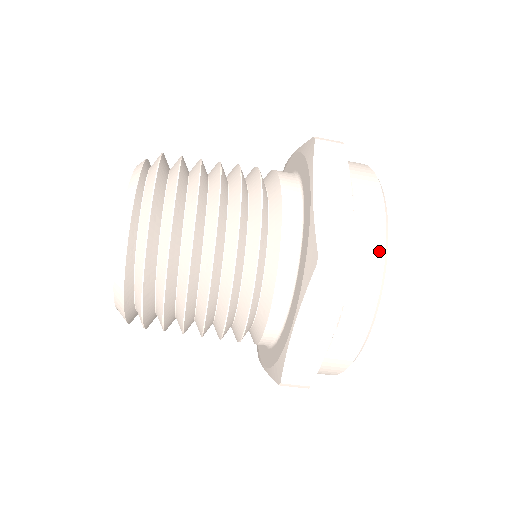
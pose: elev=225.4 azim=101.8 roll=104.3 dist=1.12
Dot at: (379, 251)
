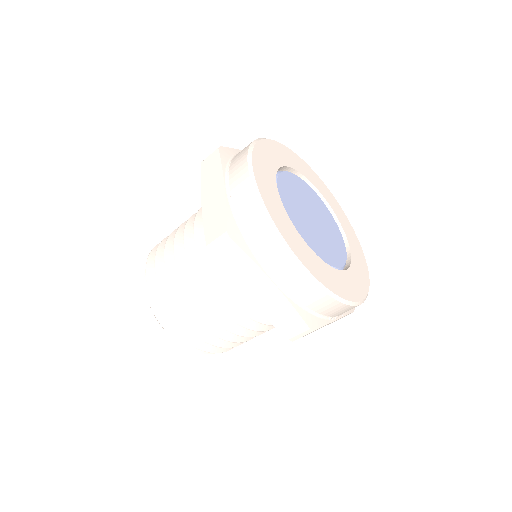
Dot at: (321, 296)
